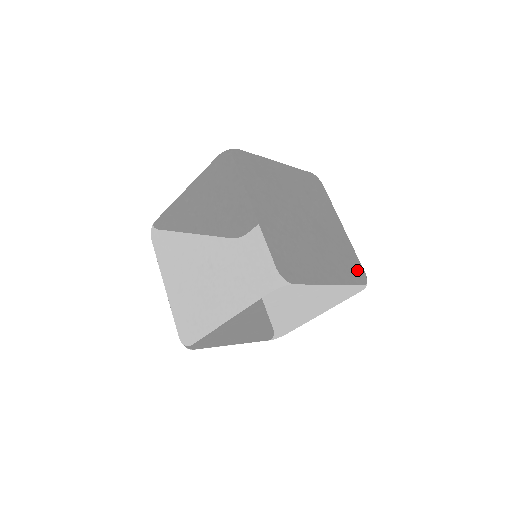
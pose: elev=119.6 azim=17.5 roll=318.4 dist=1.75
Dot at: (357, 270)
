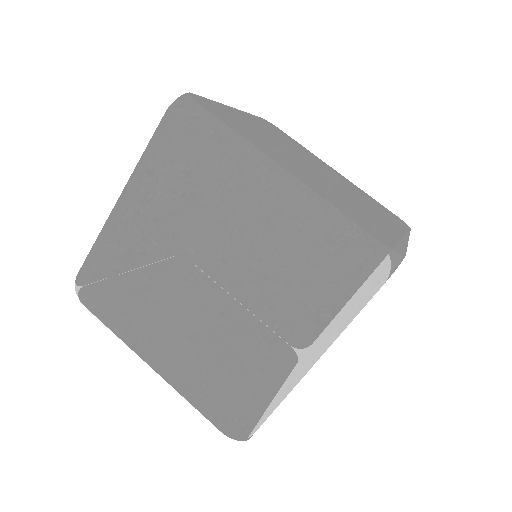
Dot at: (383, 237)
